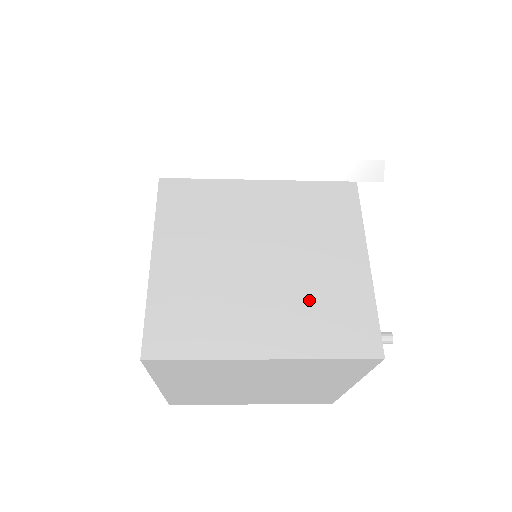
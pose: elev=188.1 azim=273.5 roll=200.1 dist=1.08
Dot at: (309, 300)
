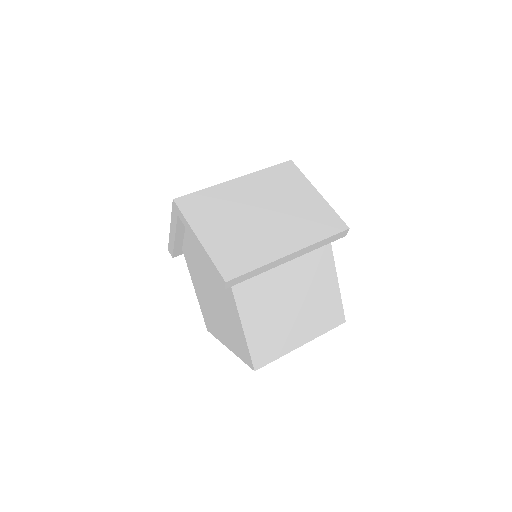
Dot at: (315, 310)
